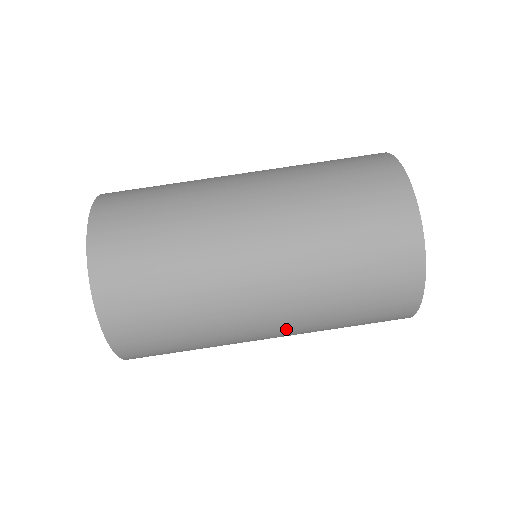
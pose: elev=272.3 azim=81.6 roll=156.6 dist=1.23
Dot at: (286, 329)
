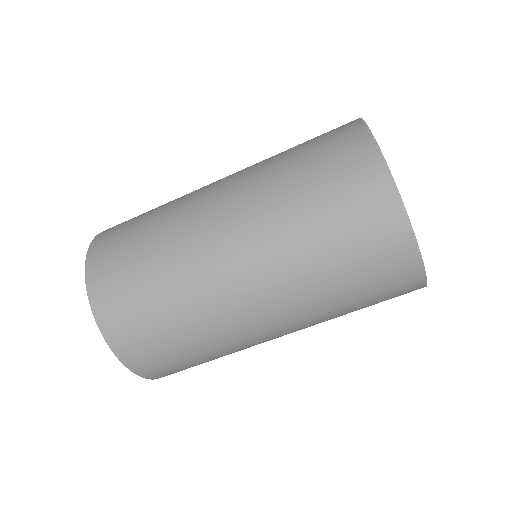
Dot at: (275, 302)
